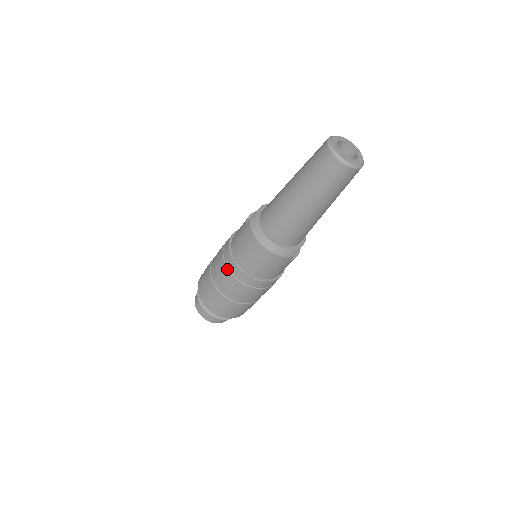
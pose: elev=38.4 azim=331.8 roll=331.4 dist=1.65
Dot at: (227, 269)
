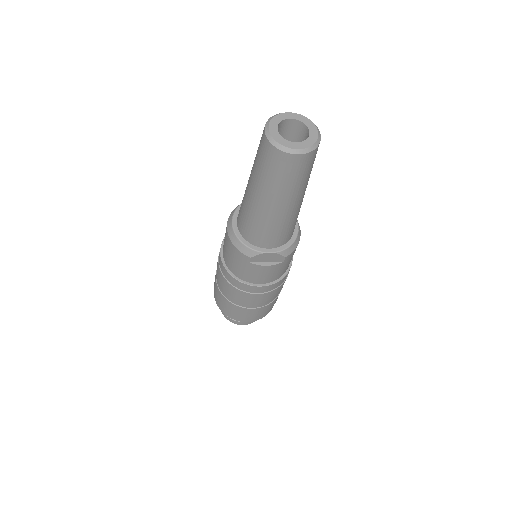
Dot at: occluded
